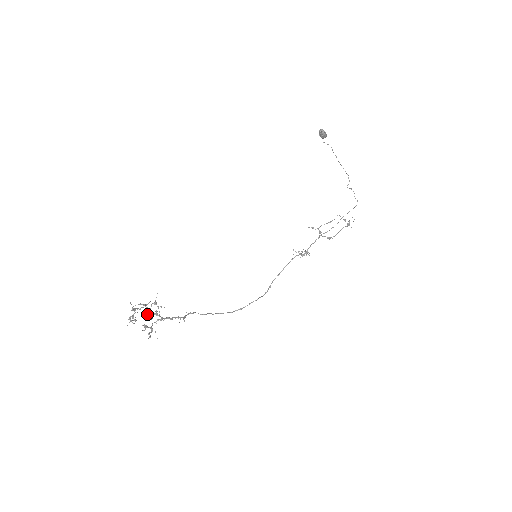
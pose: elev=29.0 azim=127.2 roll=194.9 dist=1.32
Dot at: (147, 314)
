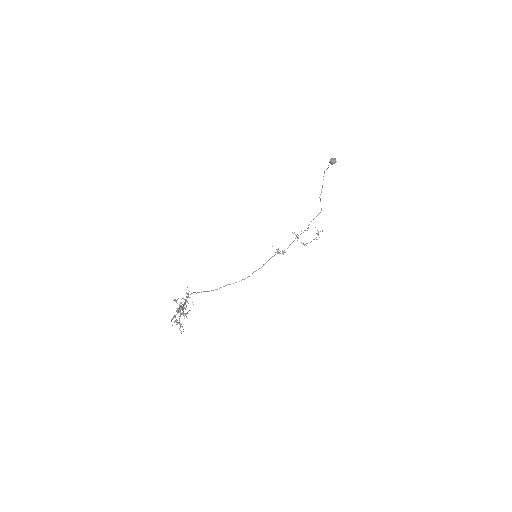
Dot at: (184, 313)
